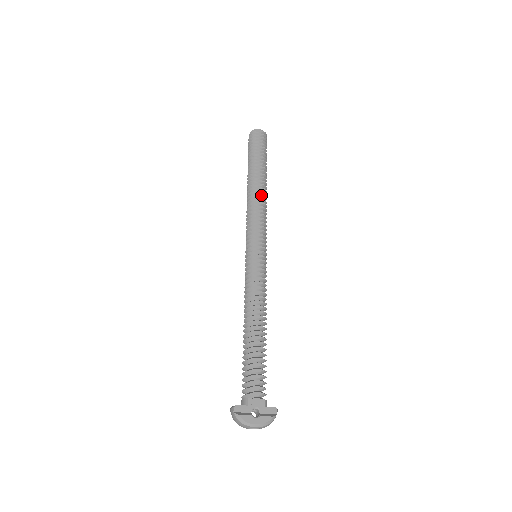
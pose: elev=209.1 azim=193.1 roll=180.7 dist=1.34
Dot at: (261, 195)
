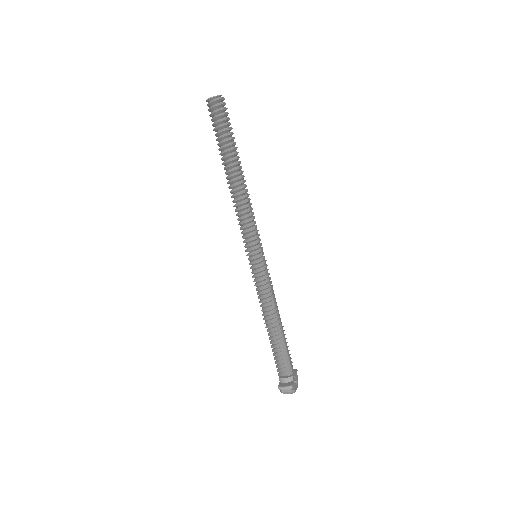
Dot at: (247, 190)
